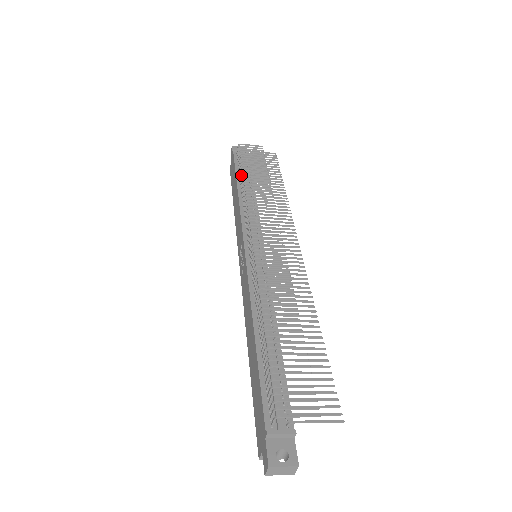
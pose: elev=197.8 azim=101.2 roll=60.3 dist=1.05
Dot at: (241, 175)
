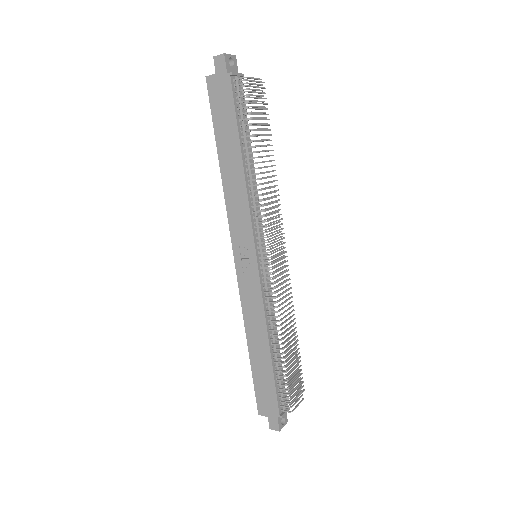
Dot at: (251, 147)
